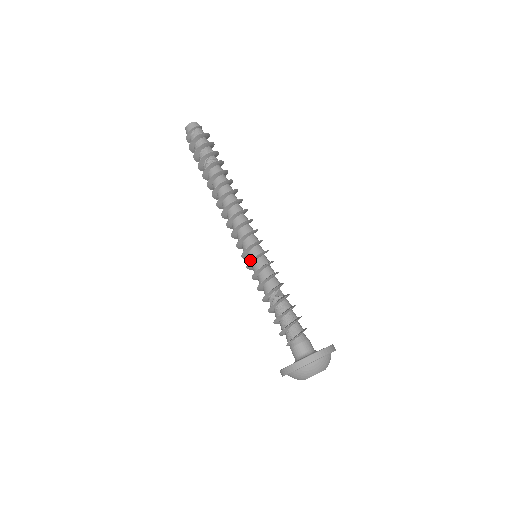
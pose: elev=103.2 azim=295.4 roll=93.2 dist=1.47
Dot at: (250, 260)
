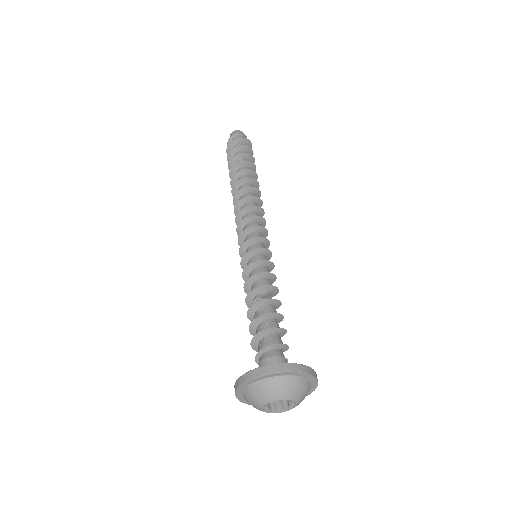
Dot at: (246, 253)
